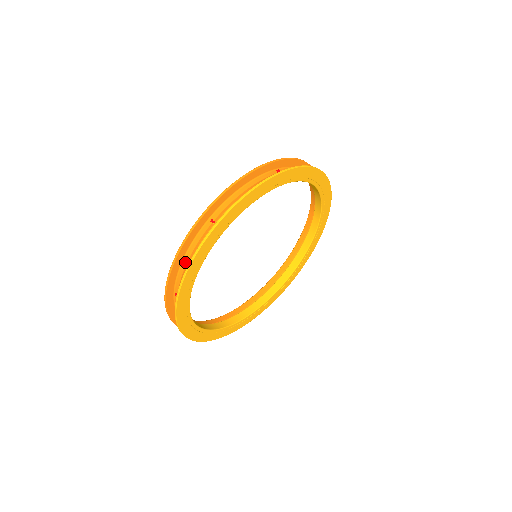
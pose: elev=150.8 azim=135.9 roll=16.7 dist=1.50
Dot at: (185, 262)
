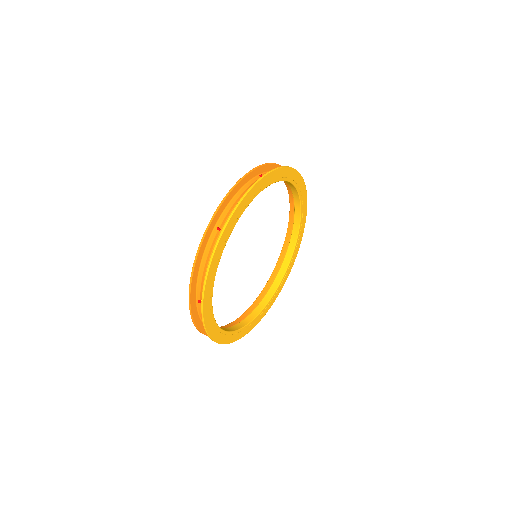
Dot at: occluded
